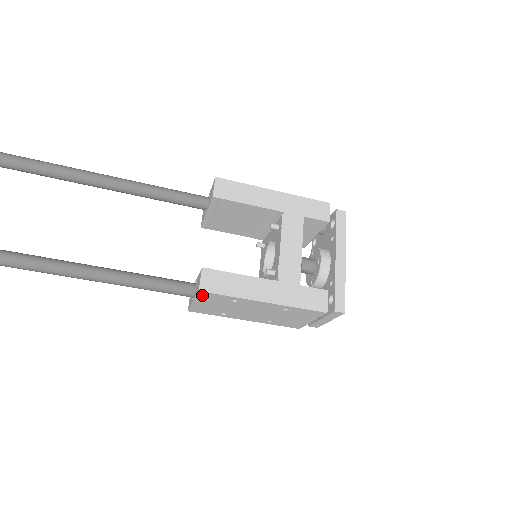
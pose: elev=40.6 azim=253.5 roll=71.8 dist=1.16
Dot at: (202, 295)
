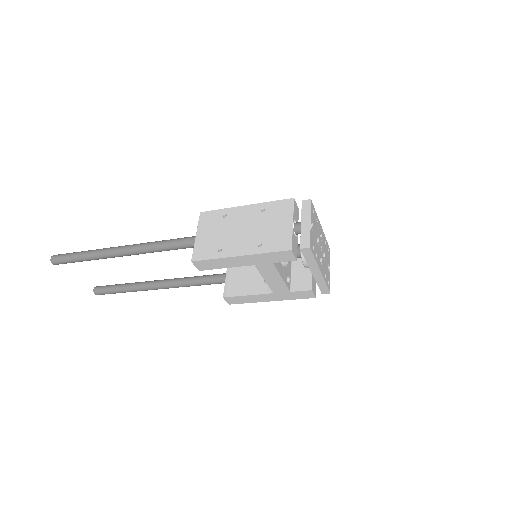
Dot at: occluded
